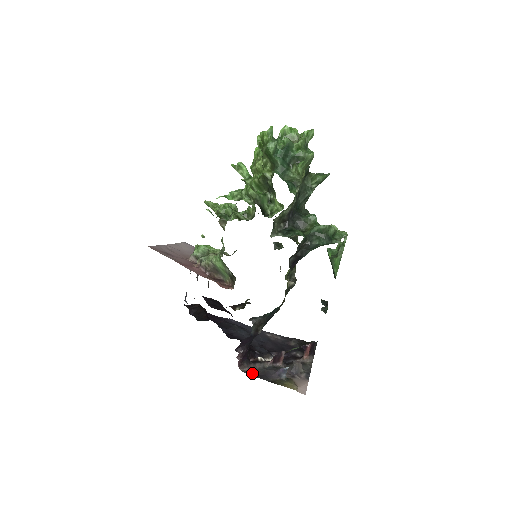
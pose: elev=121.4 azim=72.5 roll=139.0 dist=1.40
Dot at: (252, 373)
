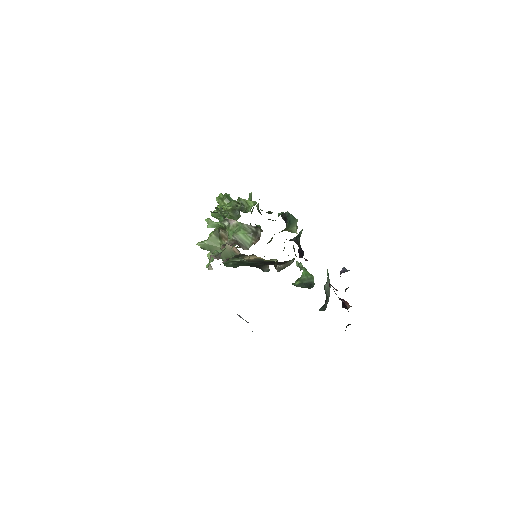
Dot at: occluded
